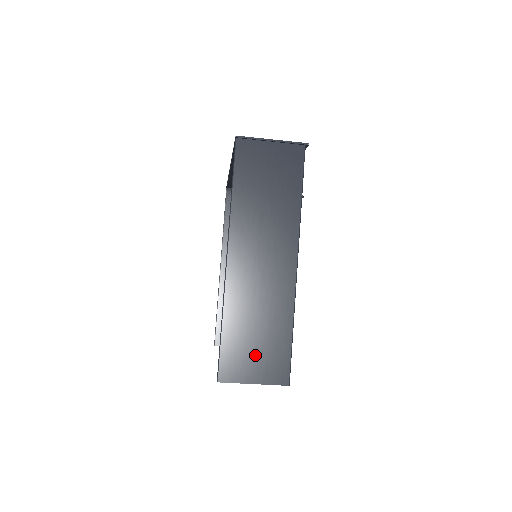
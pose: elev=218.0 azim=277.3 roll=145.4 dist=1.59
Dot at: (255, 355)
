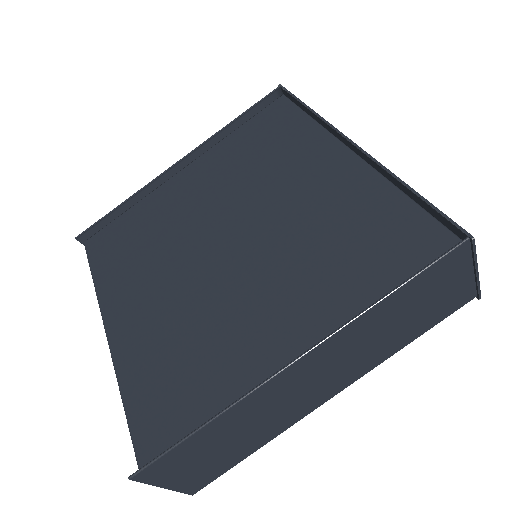
Dot at: (198, 464)
